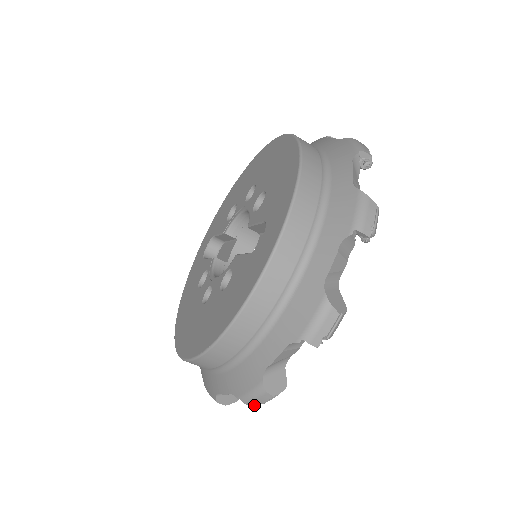
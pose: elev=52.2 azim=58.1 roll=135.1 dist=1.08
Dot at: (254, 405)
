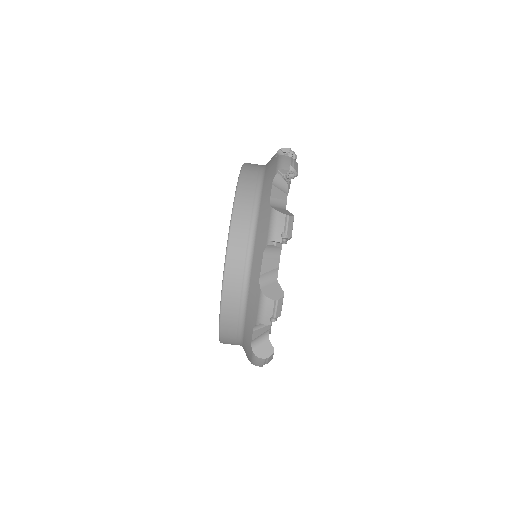
Dot at: (261, 366)
